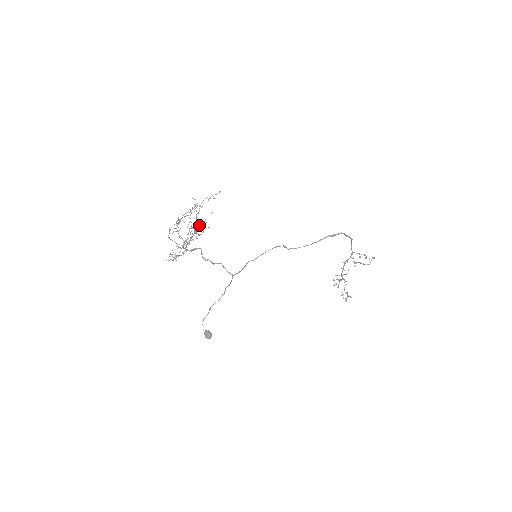
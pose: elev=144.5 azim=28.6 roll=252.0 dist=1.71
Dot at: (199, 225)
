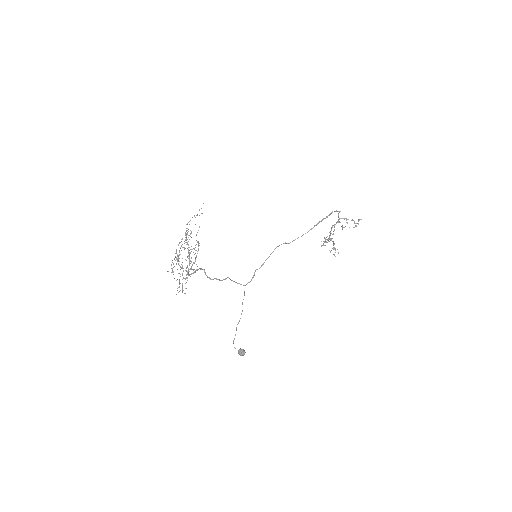
Dot at: (195, 247)
